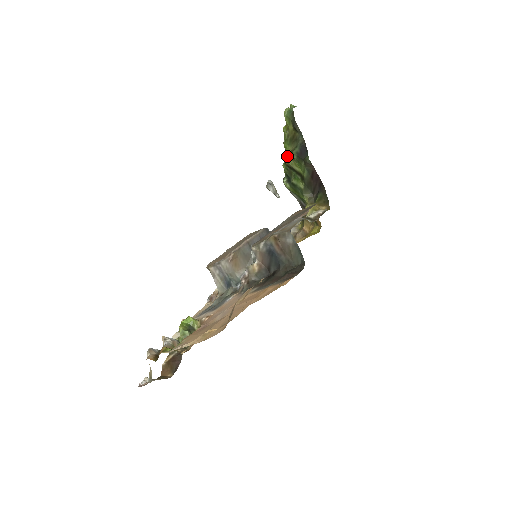
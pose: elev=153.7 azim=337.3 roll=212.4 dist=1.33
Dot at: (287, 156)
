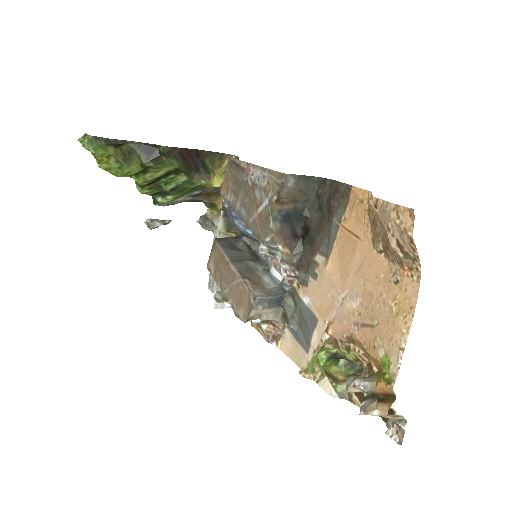
Dot at: (138, 178)
